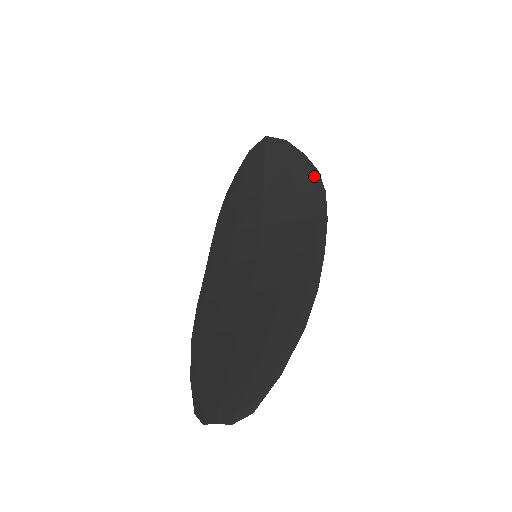
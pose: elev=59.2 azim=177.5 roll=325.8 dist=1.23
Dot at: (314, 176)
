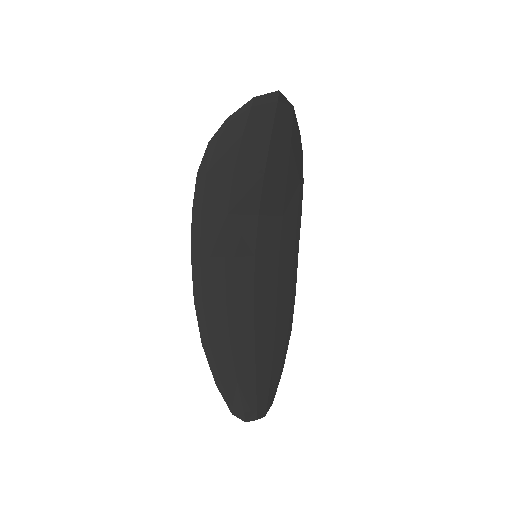
Dot at: (301, 163)
